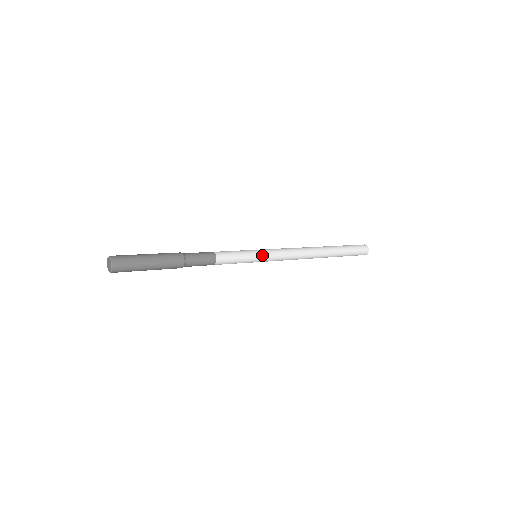
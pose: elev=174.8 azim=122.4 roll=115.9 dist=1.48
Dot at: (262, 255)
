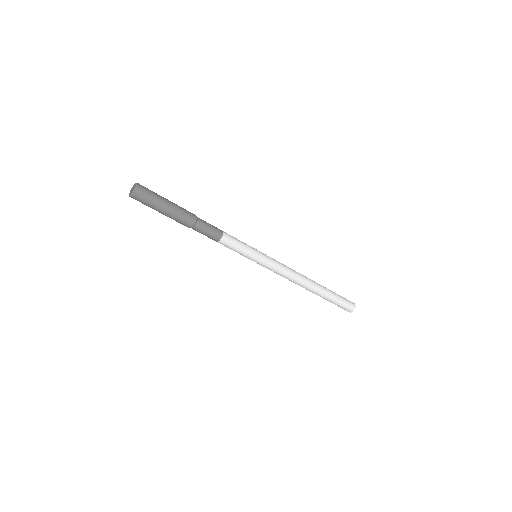
Dot at: (262, 254)
